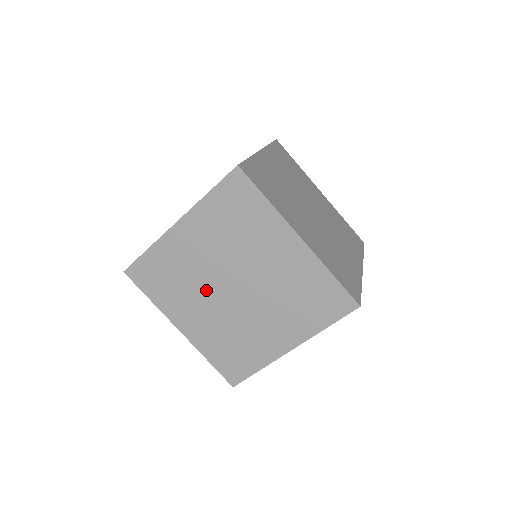
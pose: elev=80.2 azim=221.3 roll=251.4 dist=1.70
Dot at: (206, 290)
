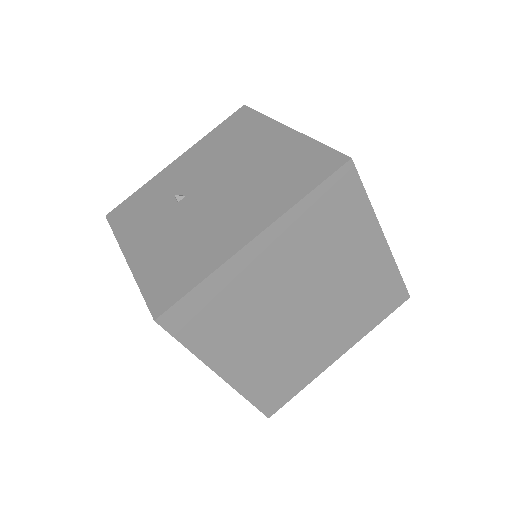
Dot at: occluded
